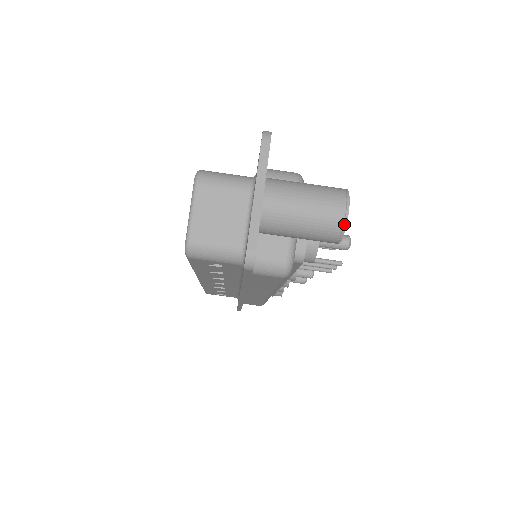
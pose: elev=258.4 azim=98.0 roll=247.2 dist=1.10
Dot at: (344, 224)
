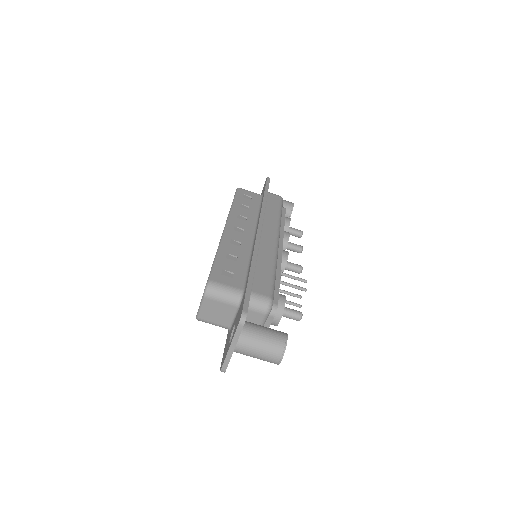
Dot at: (278, 364)
